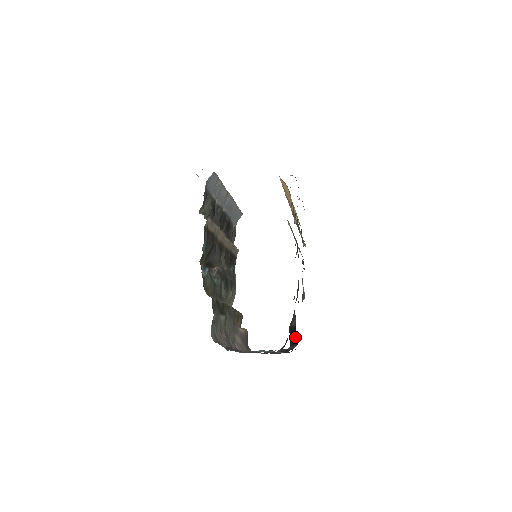
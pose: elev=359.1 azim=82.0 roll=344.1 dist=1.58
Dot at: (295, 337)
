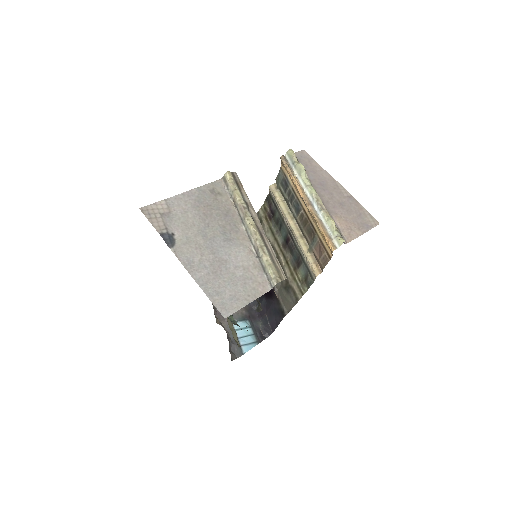
Dot at: occluded
